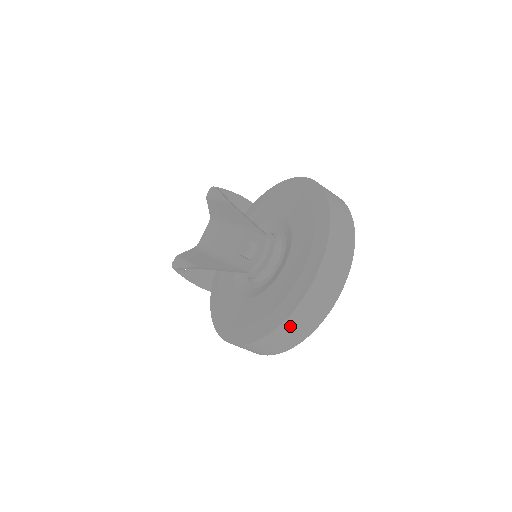
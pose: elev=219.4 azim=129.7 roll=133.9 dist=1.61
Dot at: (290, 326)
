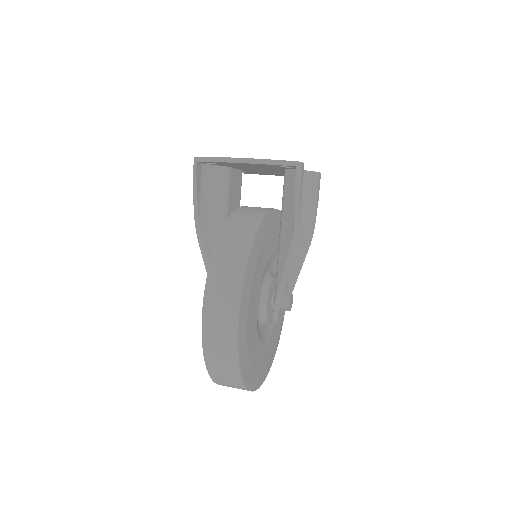
Dot at: occluded
